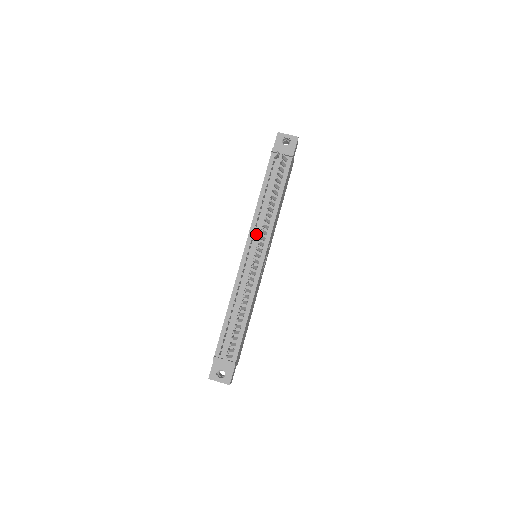
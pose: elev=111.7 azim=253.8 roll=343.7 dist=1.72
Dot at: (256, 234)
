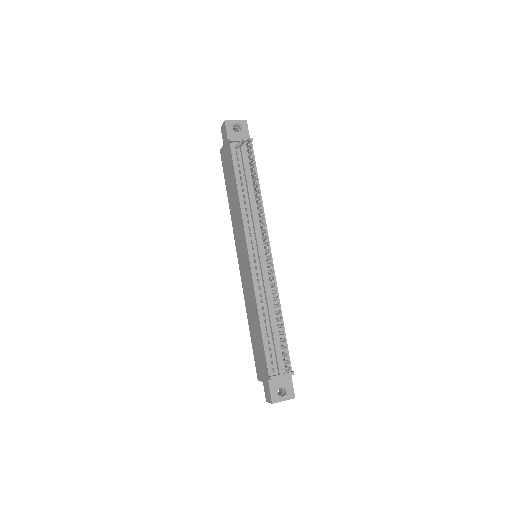
Dot at: (252, 232)
